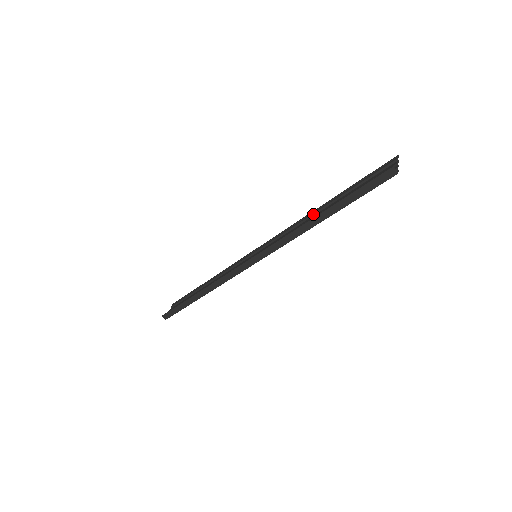
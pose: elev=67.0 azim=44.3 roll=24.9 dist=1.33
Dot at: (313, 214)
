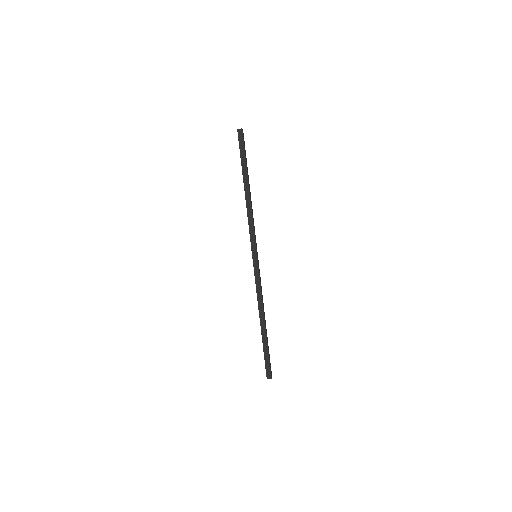
Dot at: occluded
